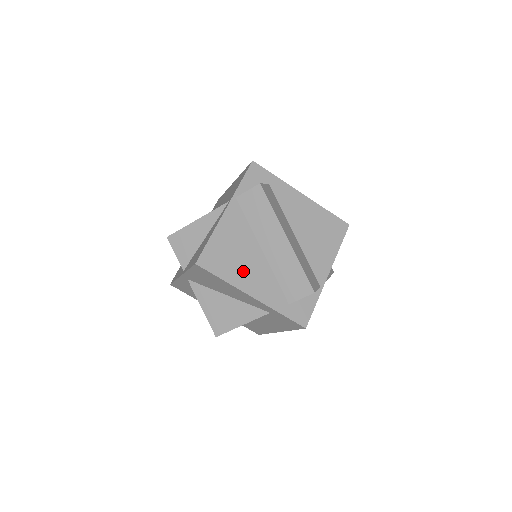
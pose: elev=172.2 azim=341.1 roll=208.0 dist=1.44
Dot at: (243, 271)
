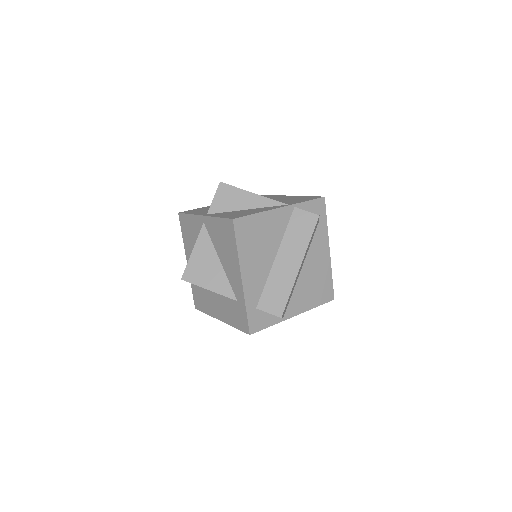
Dot at: (253, 256)
